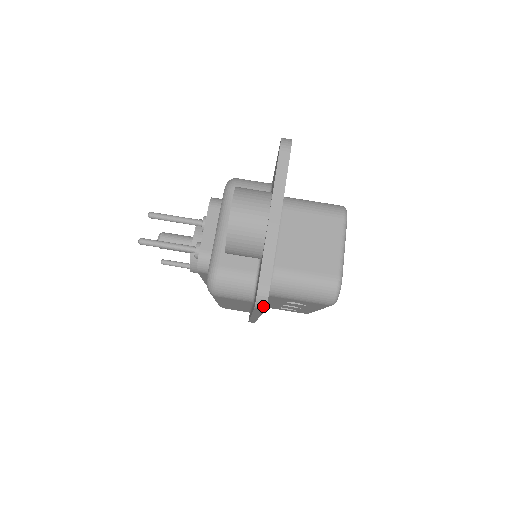
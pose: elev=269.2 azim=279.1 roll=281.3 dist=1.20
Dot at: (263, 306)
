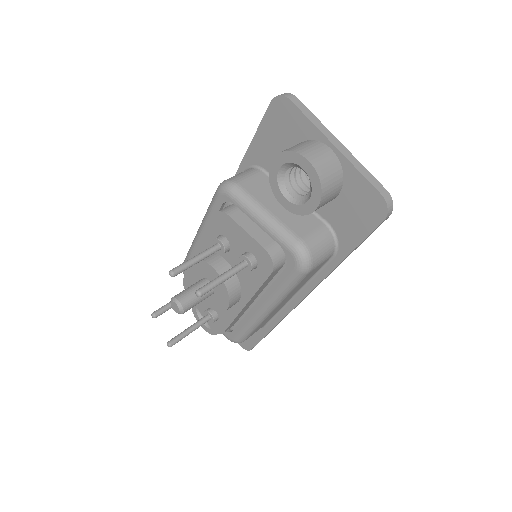
Dot at: (391, 211)
